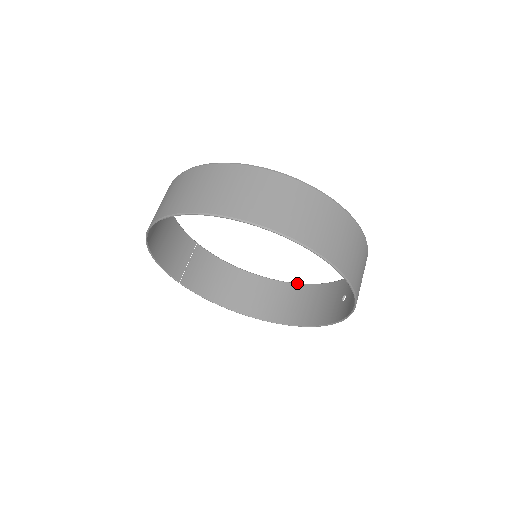
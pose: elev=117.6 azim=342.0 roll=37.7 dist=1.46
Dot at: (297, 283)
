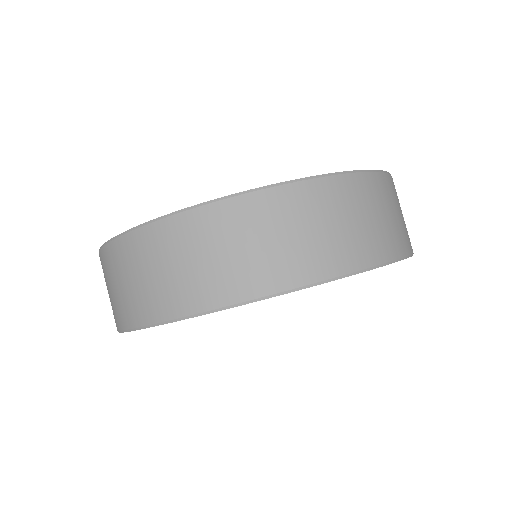
Dot at: occluded
